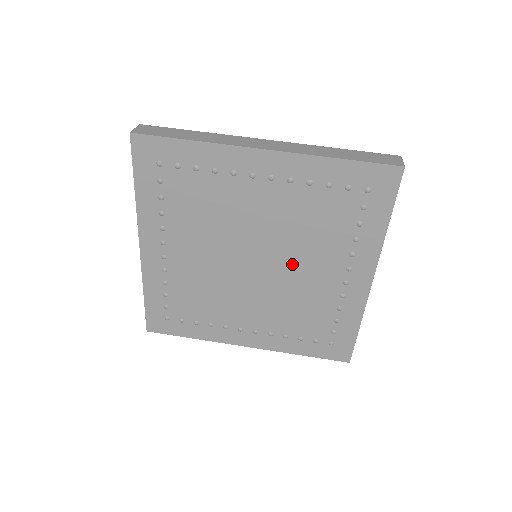
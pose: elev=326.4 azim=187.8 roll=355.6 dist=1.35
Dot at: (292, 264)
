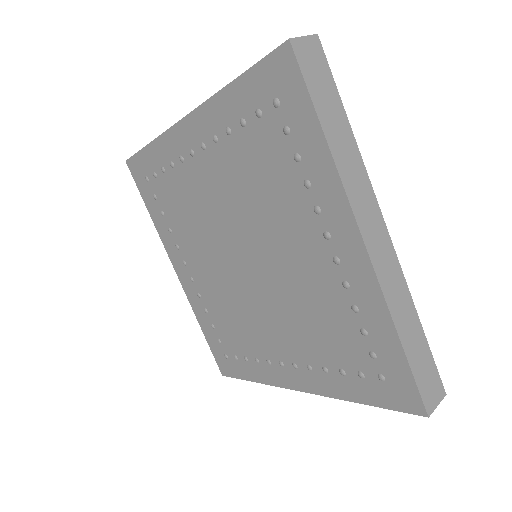
Dot at: (267, 304)
